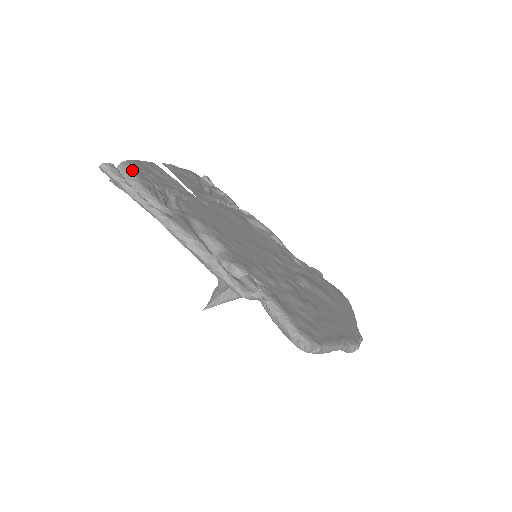
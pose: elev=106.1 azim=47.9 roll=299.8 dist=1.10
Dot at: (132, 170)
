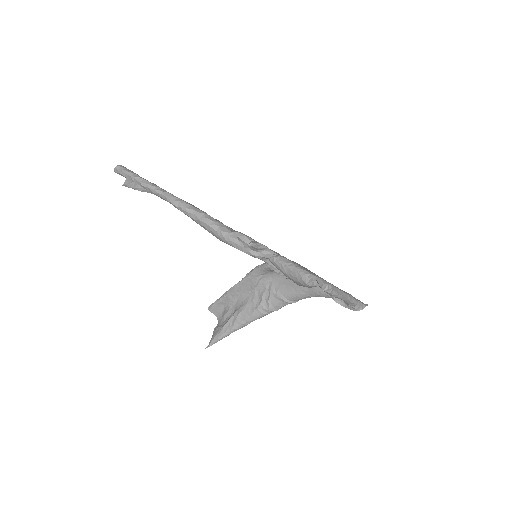
Dot at: occluded
